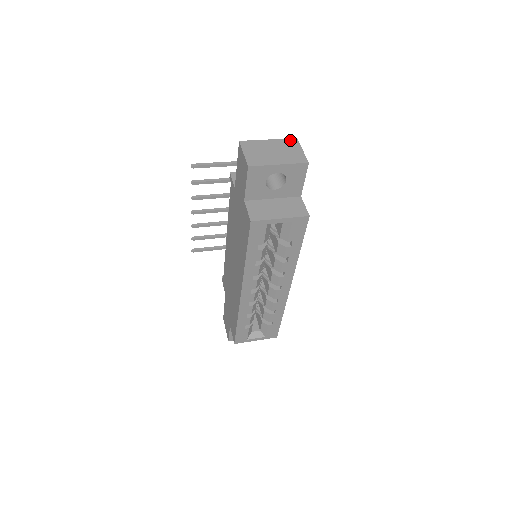
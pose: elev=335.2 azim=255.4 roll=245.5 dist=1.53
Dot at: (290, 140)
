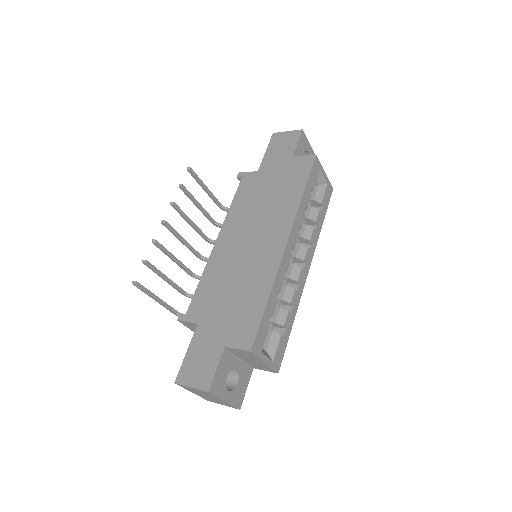
Dot at: occluded
